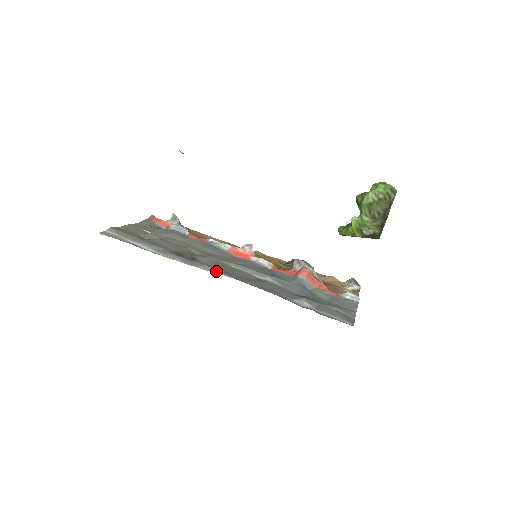
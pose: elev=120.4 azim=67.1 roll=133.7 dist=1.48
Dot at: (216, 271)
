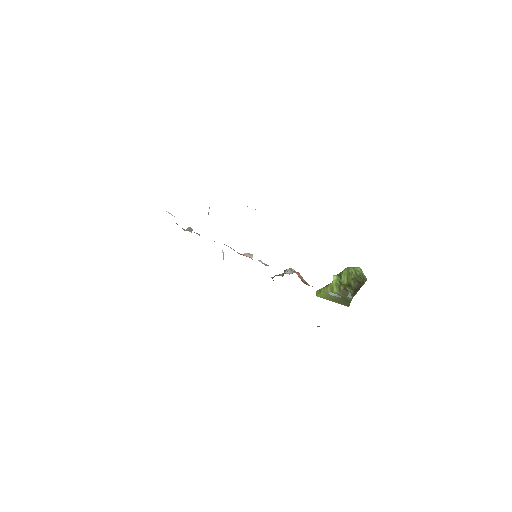
Dot at: occluded
